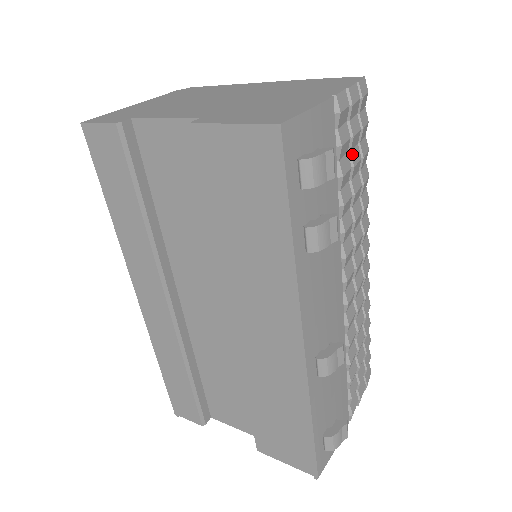
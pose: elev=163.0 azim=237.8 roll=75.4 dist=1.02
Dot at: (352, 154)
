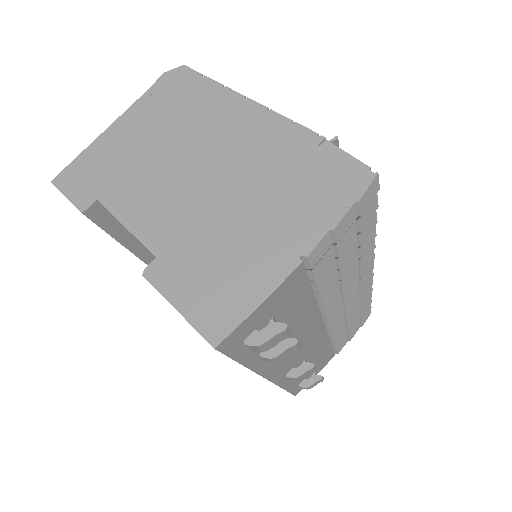
Dot at: (340, 258)
